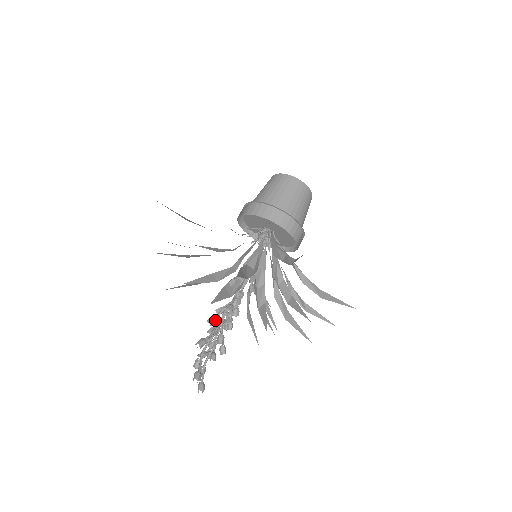
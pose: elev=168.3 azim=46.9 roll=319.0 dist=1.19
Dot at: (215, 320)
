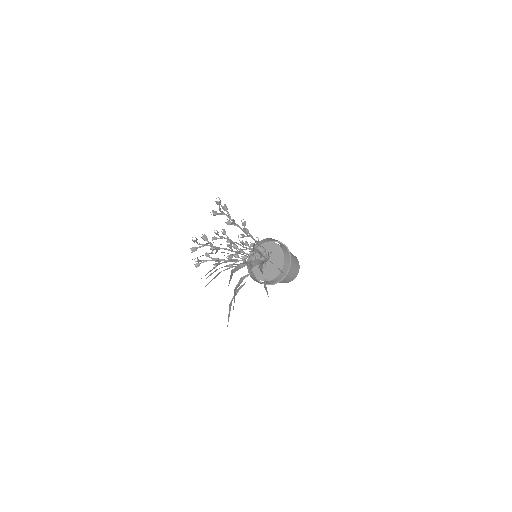
Dot at: (231, 222)
